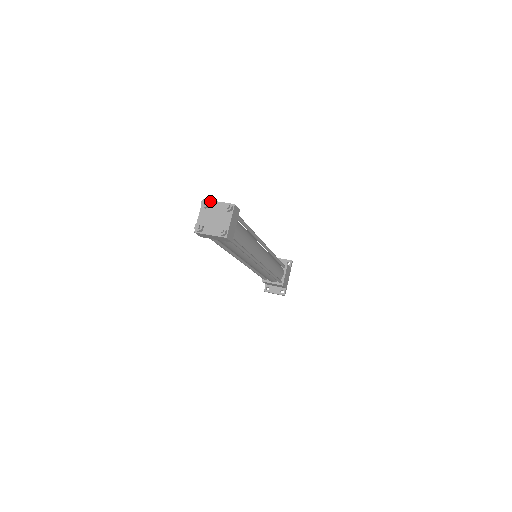
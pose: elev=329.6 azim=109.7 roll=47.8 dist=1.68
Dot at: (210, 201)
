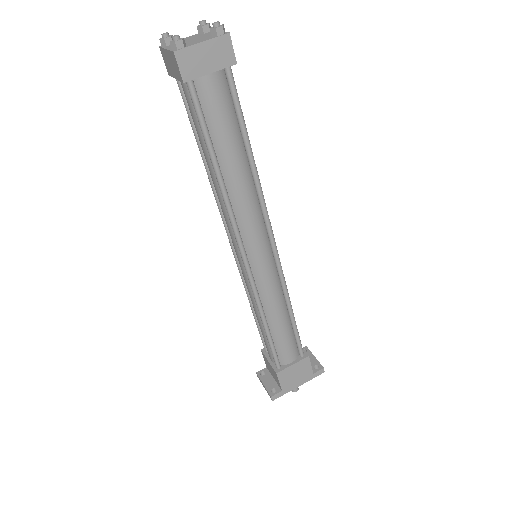
Dot at: occluded
